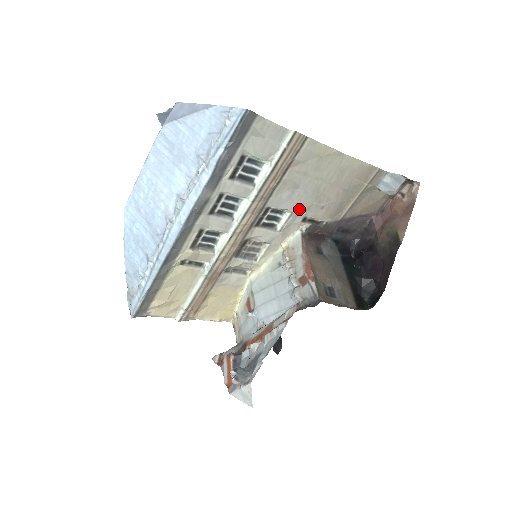
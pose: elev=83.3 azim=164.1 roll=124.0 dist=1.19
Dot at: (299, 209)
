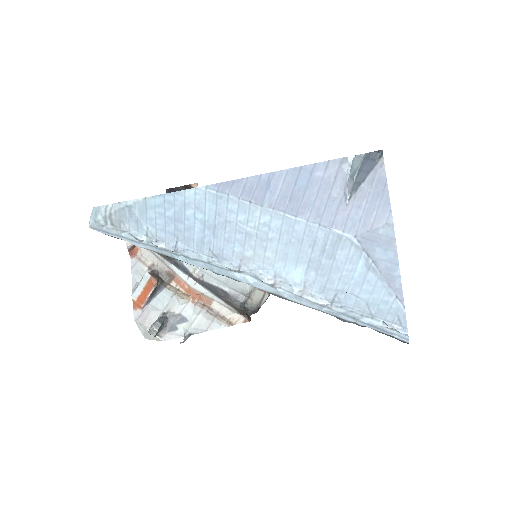
Dot at: occluded
